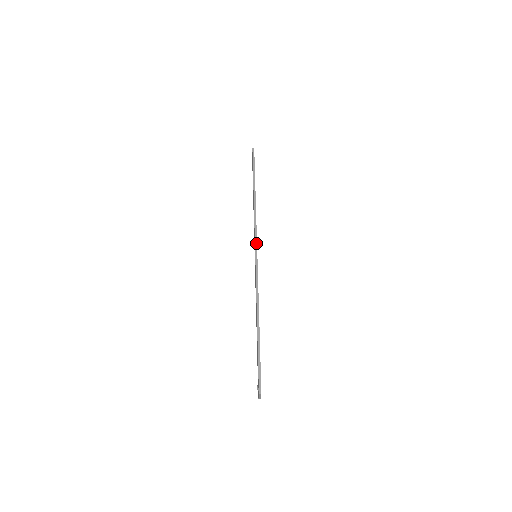
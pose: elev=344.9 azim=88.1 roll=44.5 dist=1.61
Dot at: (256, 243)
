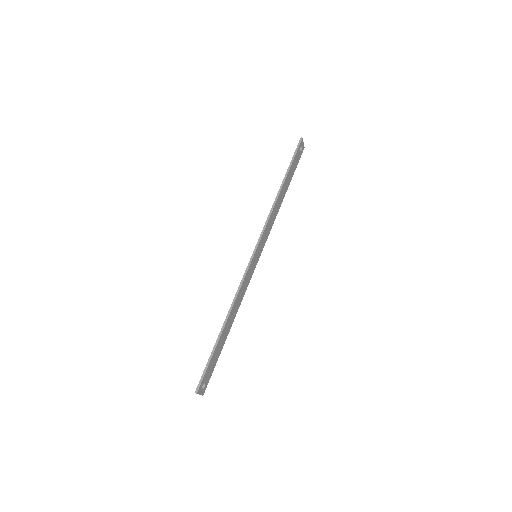
Dot at: (258, 243)
